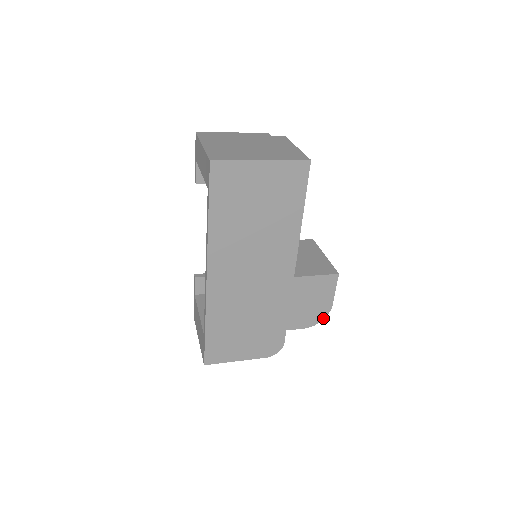
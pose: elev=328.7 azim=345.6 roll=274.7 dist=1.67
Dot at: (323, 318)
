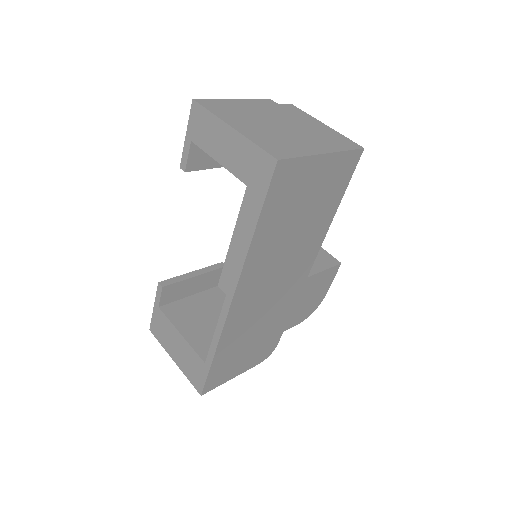
Dot at: (315, 309)
